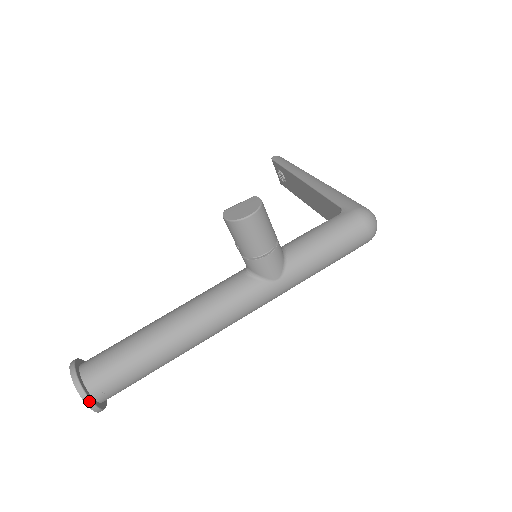
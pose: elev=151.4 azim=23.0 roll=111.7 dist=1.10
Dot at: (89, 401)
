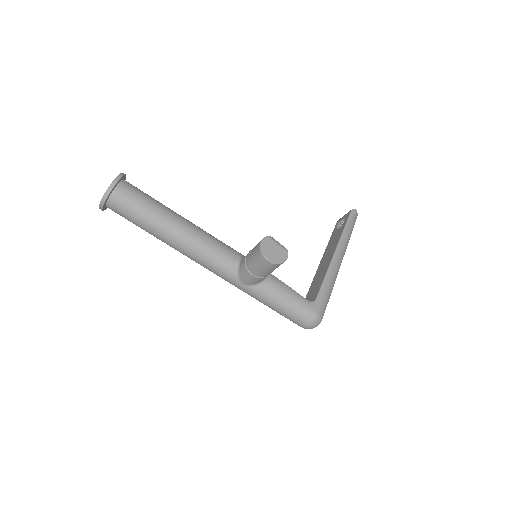
Dot at: (102, 204)
